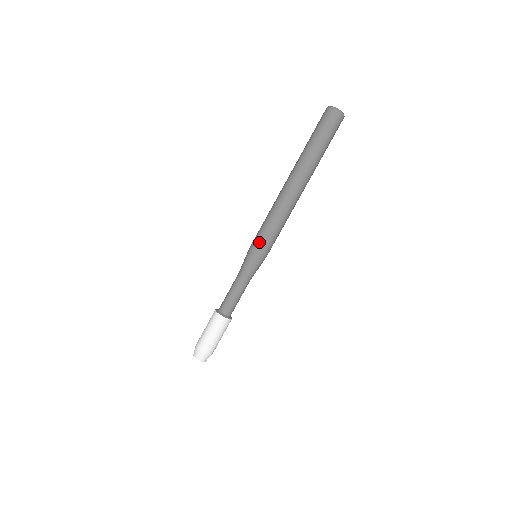
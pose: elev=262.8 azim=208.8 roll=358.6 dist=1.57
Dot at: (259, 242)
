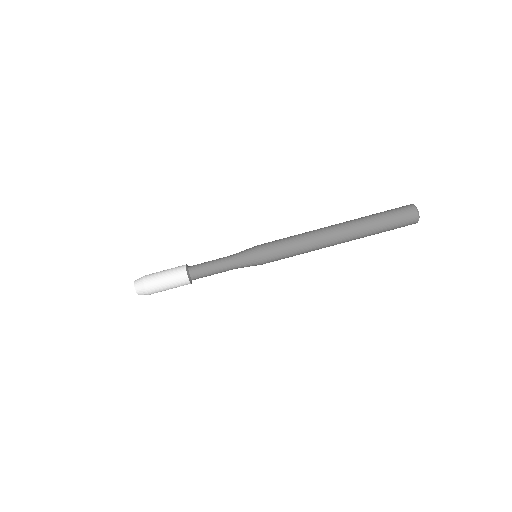
Dot at: (271, 252)
